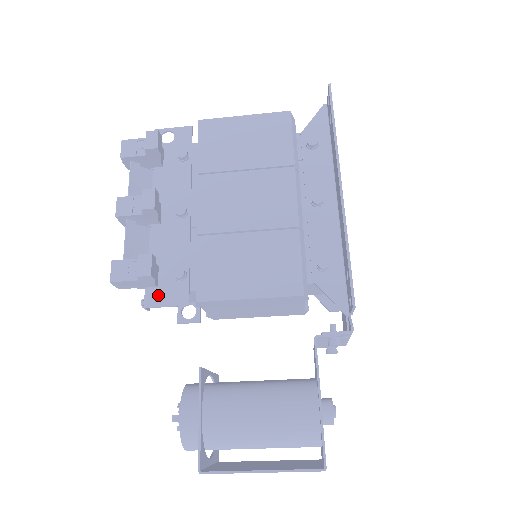
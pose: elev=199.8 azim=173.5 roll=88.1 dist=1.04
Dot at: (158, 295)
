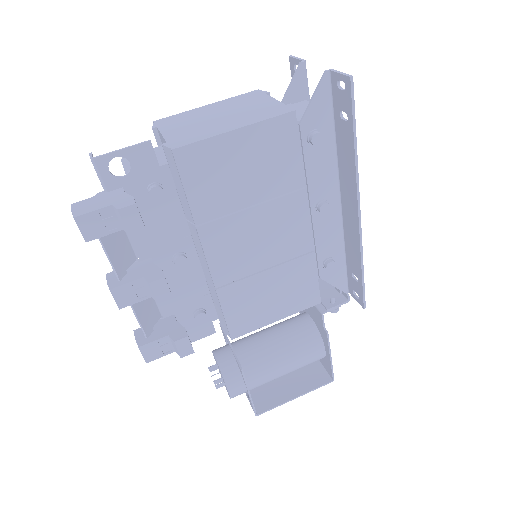
Dot at: occluded
